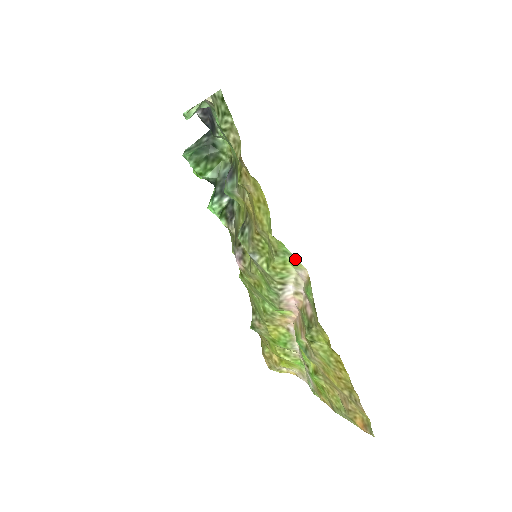
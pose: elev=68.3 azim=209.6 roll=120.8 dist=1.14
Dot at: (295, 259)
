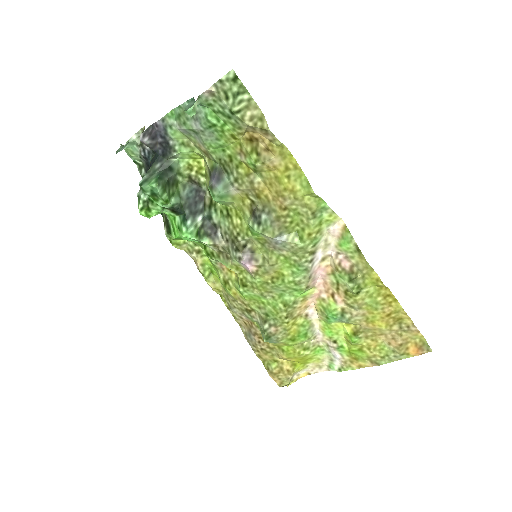
Dot at: (332, 212)
